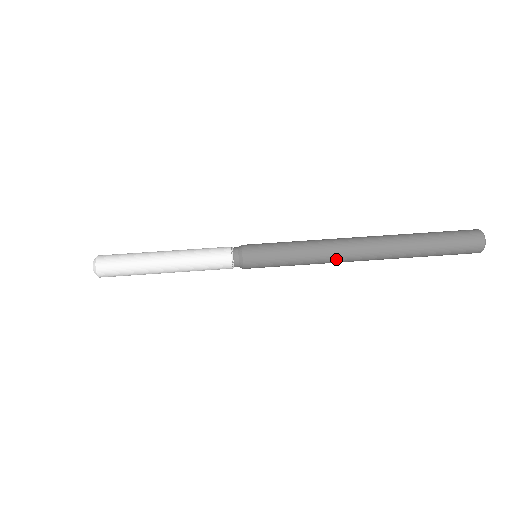
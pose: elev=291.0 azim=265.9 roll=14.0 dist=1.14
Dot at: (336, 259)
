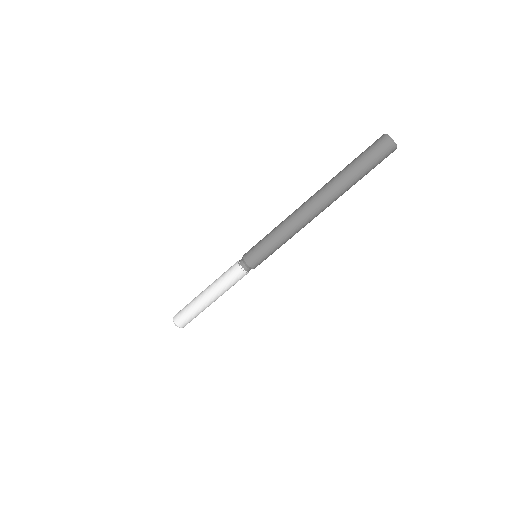
Dot at: occluded
